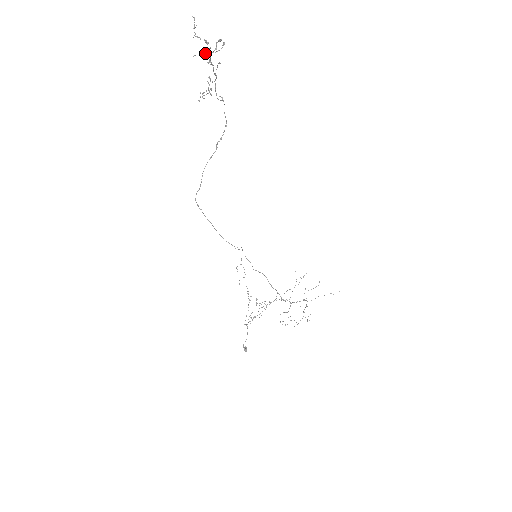
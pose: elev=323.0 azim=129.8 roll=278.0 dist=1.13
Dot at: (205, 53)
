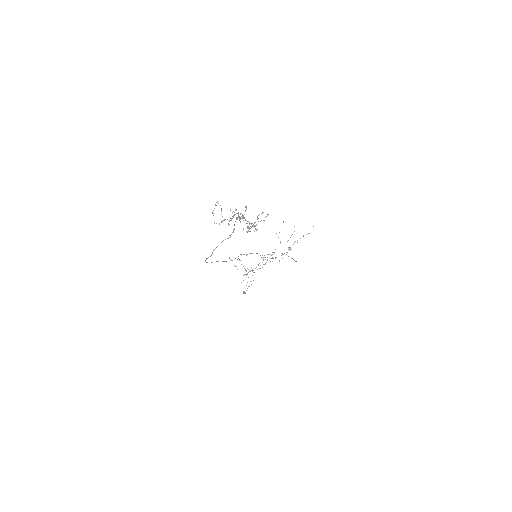
Dot at: (248, 227)
